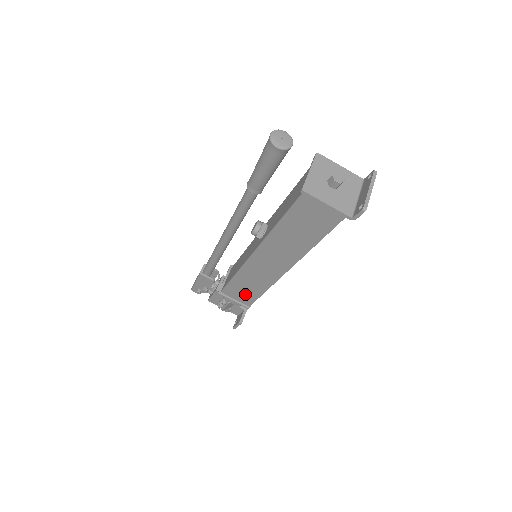
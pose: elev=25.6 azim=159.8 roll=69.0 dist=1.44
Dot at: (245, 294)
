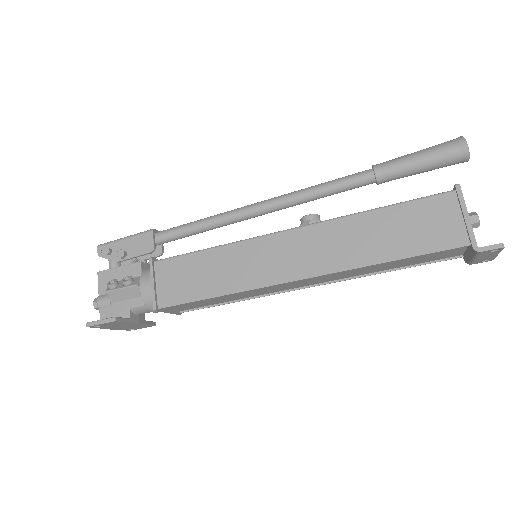
Dot at: (184, 284)
